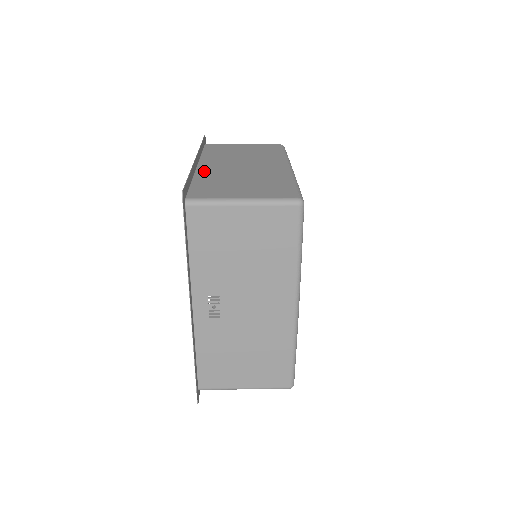
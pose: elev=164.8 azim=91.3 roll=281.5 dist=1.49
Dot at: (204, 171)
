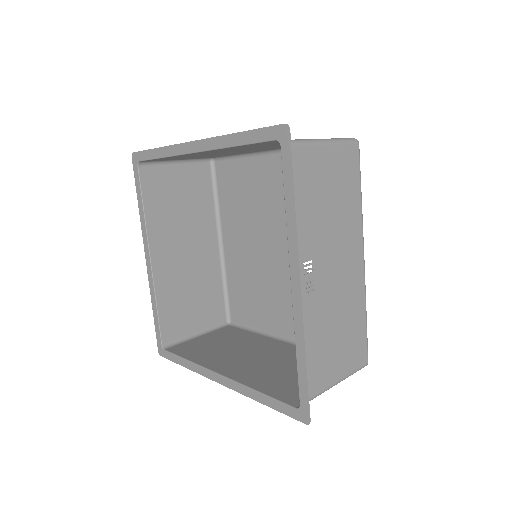
Dot at: (217, 150)
